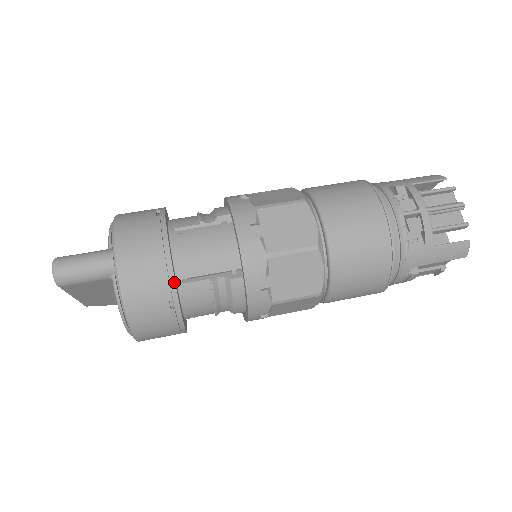
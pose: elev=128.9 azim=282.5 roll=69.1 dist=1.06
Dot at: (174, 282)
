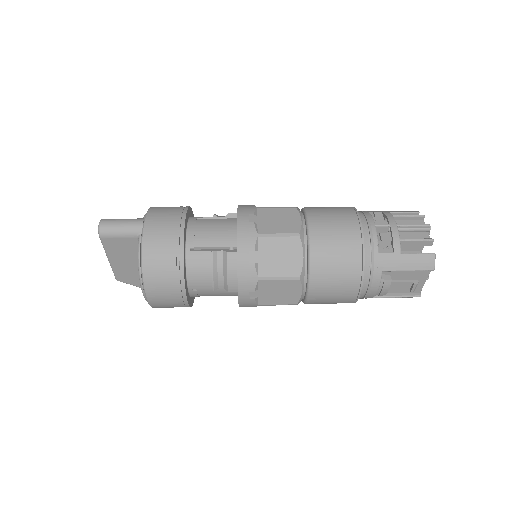
Dot at: (183, 243)
